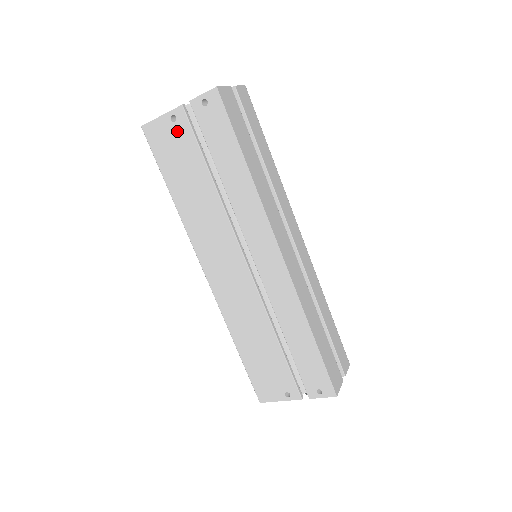
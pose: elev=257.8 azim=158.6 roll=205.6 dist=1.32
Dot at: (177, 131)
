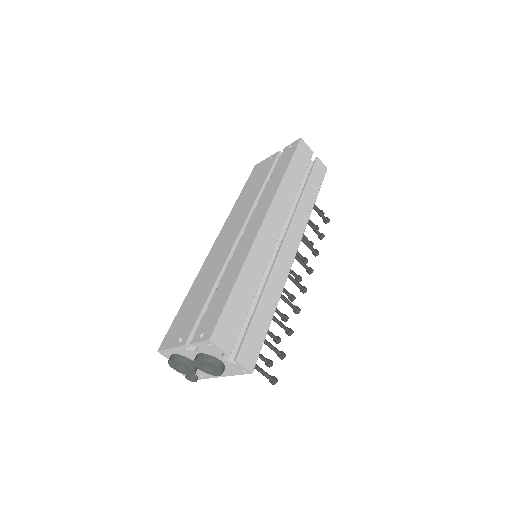
Dot at: (268, 163)
